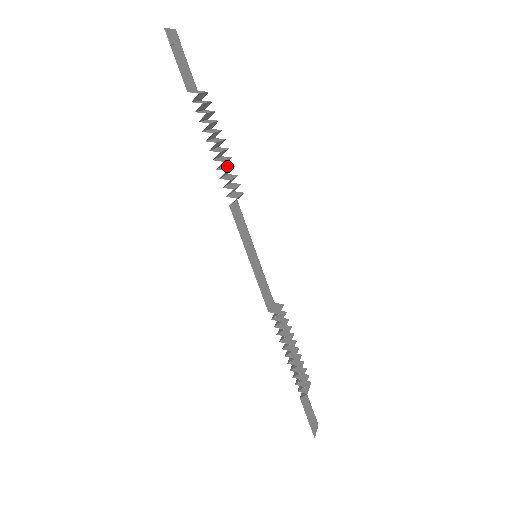
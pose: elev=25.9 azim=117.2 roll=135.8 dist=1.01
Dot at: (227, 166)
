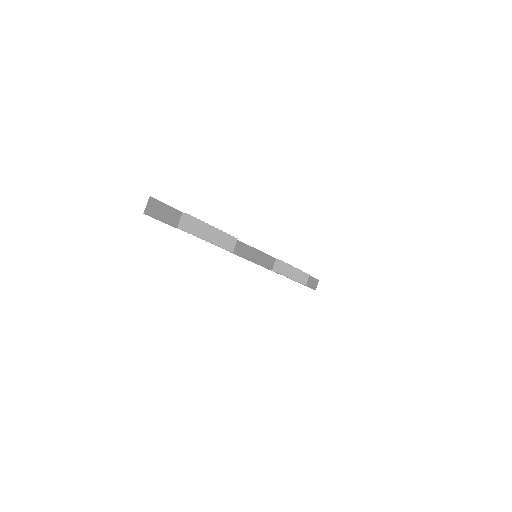
Dot at: (220, 234)
